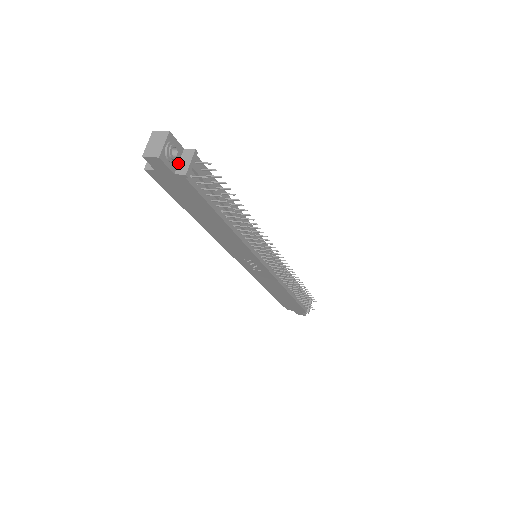
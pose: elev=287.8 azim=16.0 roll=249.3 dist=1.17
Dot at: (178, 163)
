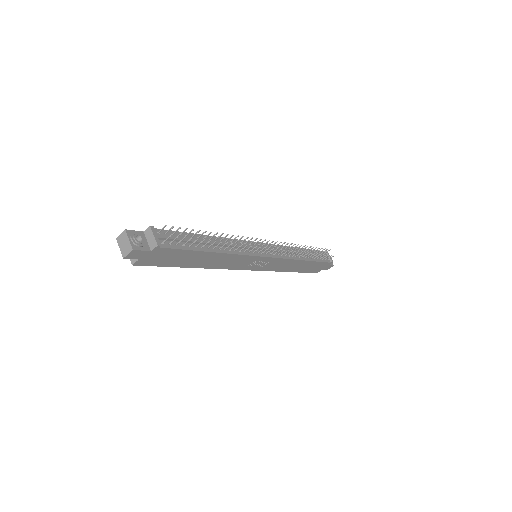
Dot at: (147, 243)
